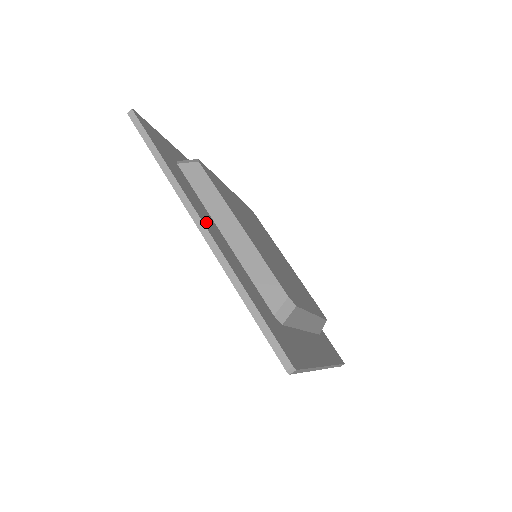
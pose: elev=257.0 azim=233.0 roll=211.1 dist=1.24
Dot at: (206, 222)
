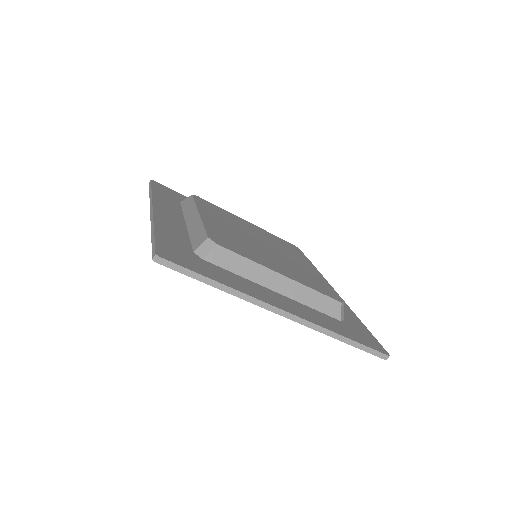
Dot at: (162, 211)
